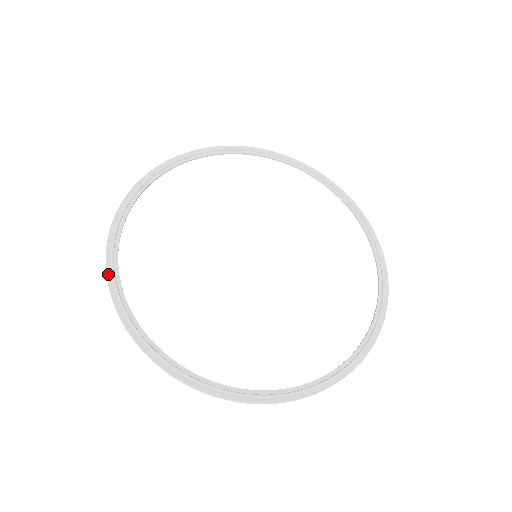
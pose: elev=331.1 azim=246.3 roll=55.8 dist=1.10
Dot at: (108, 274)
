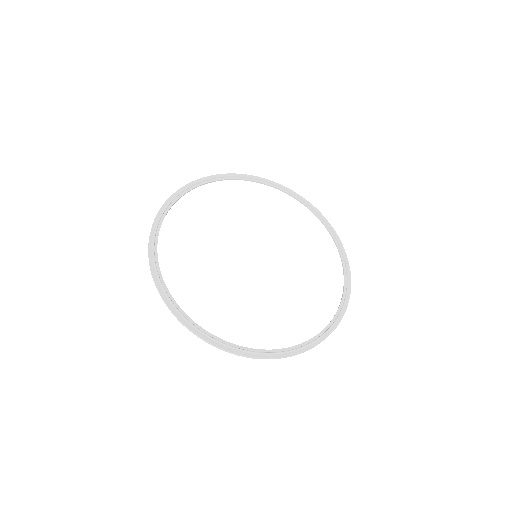
Dot at: (151, 236)
